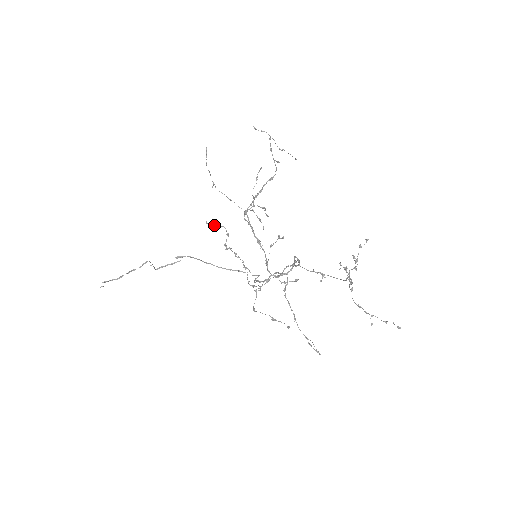
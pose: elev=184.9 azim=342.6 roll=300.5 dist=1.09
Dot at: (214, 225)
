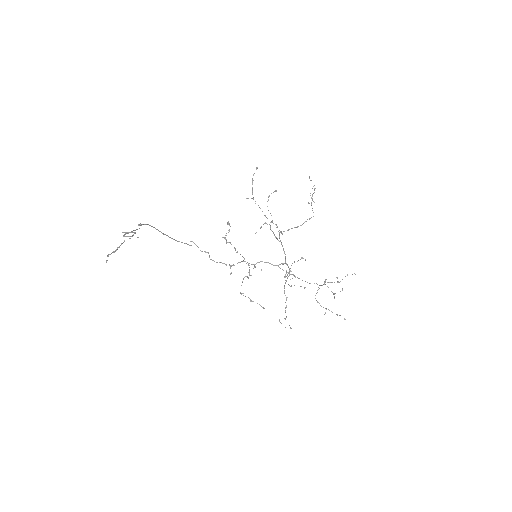
Dot at: (228, 224)
